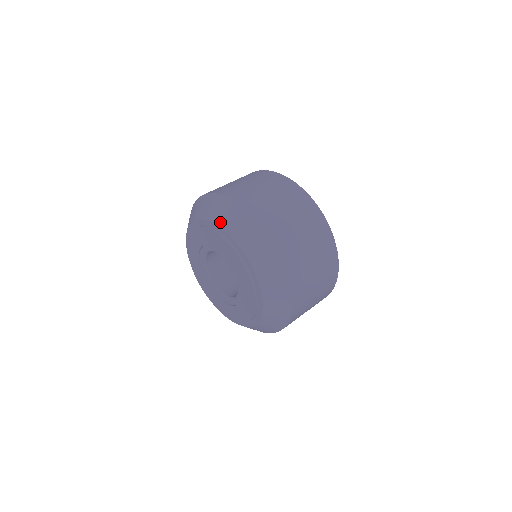
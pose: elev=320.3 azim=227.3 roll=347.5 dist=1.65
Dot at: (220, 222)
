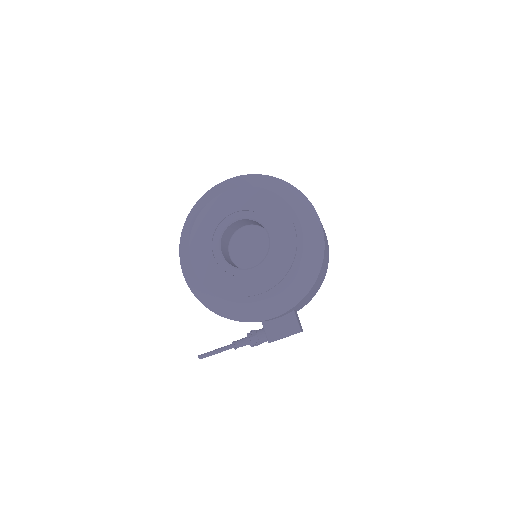
Dot at: (215, 195)
